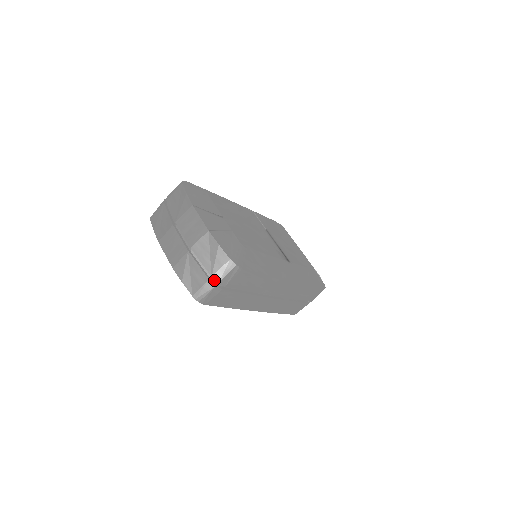
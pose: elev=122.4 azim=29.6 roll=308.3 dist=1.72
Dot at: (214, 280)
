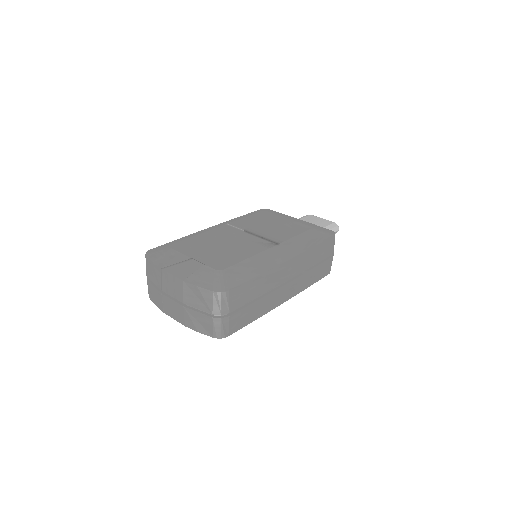
Dot at: (217, 314)
